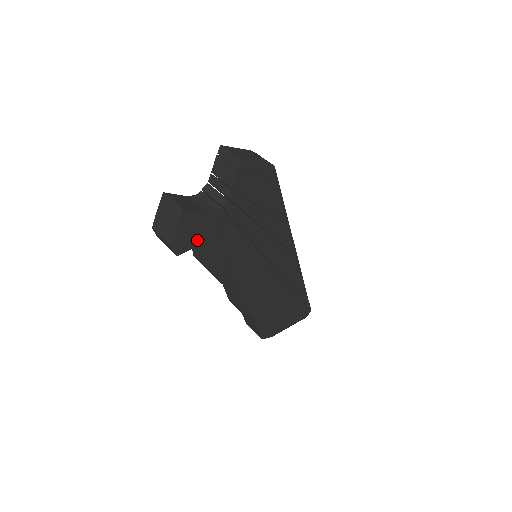
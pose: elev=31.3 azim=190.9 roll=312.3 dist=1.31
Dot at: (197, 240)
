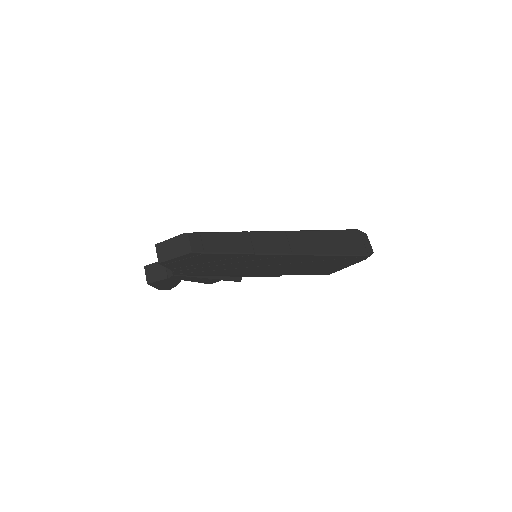
Dot at: (175, 284)
